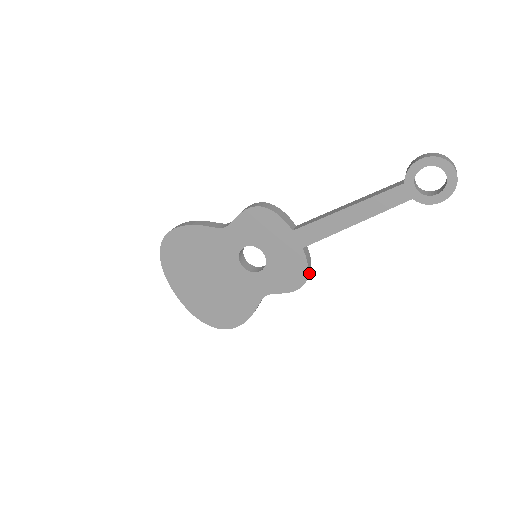
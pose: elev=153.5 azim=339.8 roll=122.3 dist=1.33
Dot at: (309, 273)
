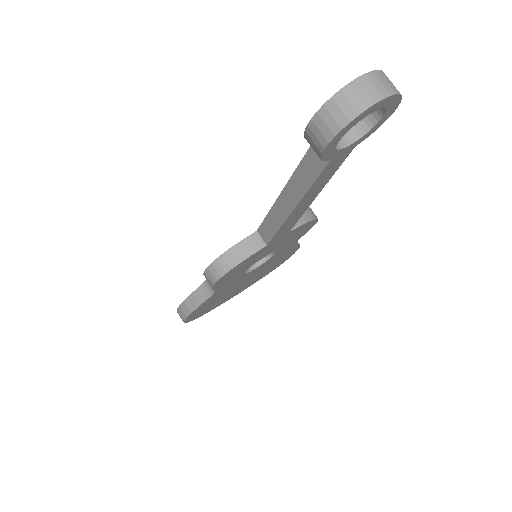
Dot at: (309, 212)
